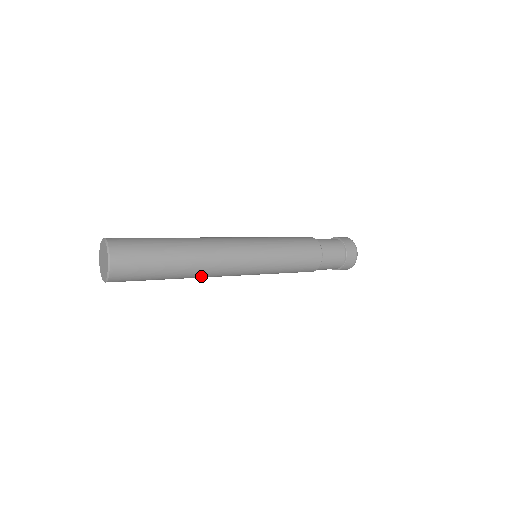
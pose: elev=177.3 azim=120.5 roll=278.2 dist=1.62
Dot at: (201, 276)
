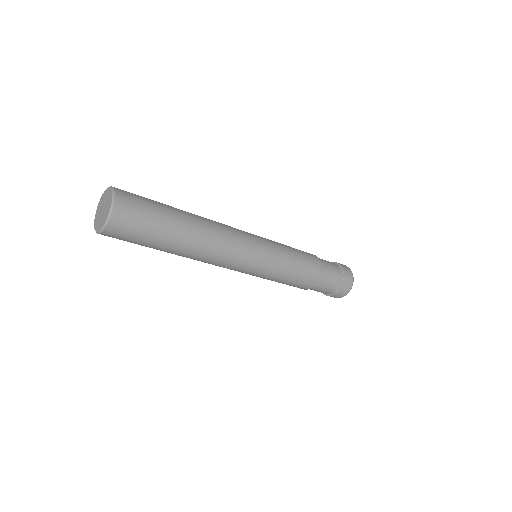
Dot at: occluded
